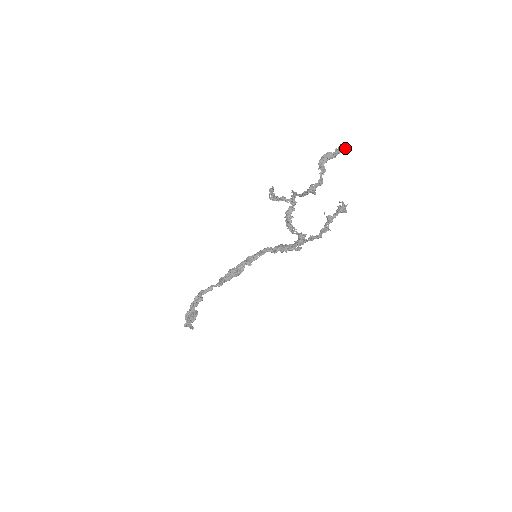
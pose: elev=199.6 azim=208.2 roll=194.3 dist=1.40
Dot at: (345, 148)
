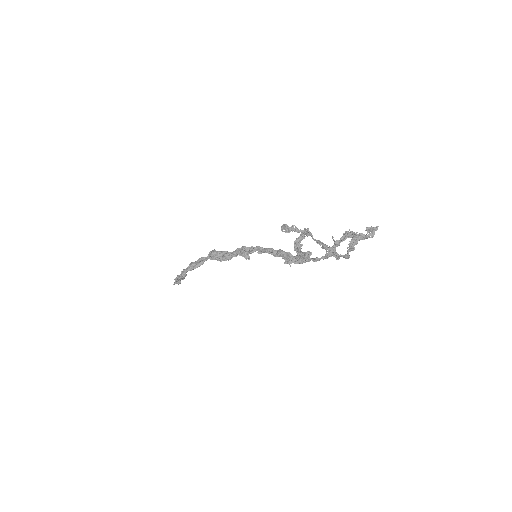
Dot at: (377, 229)
